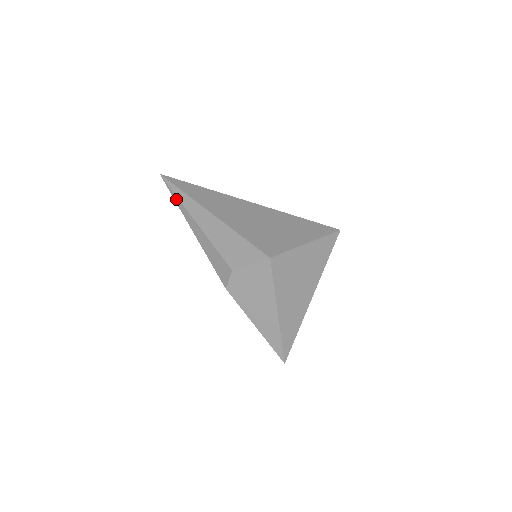
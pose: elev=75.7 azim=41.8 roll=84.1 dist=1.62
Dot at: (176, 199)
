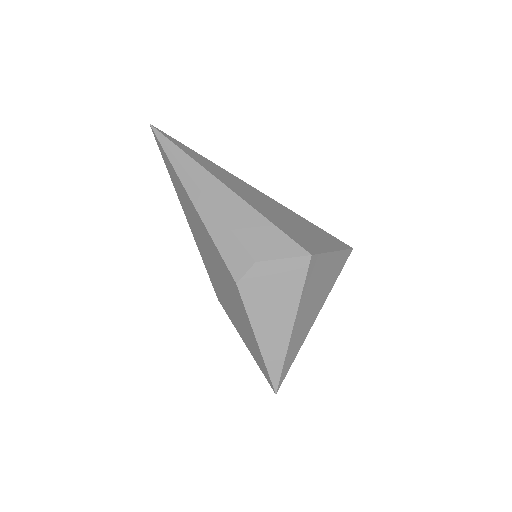
Dot at: (173, 159)
